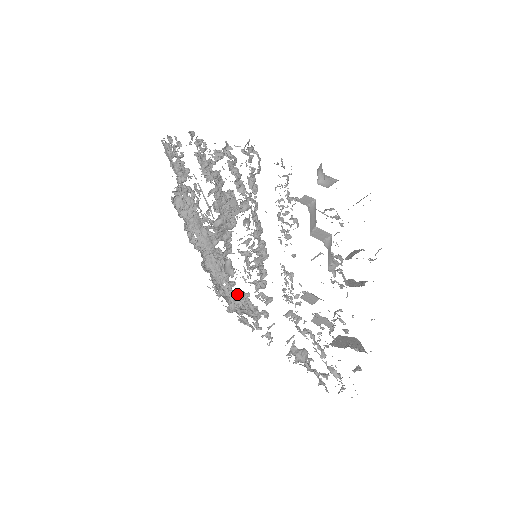
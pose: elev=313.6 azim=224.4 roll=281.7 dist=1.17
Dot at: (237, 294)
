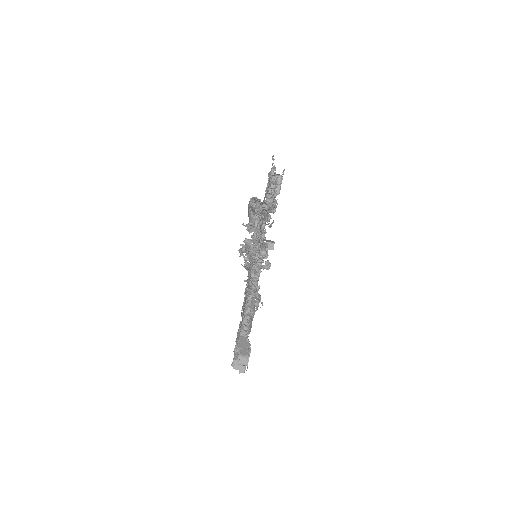
Dot at: occluded
